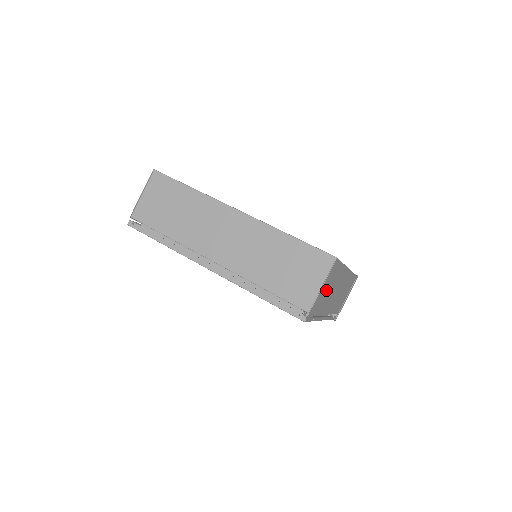
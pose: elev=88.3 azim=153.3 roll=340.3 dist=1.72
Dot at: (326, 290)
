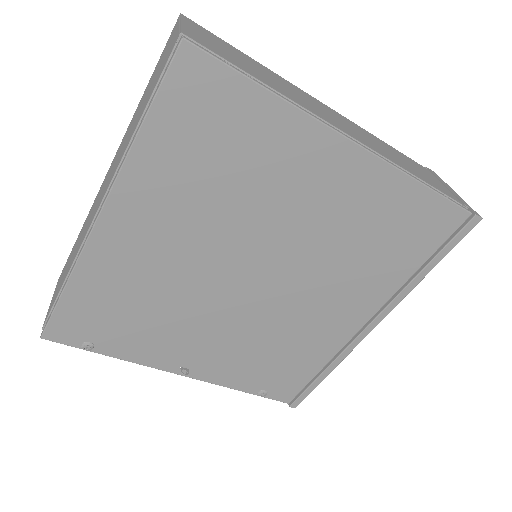
Dot at: (230, 55)
